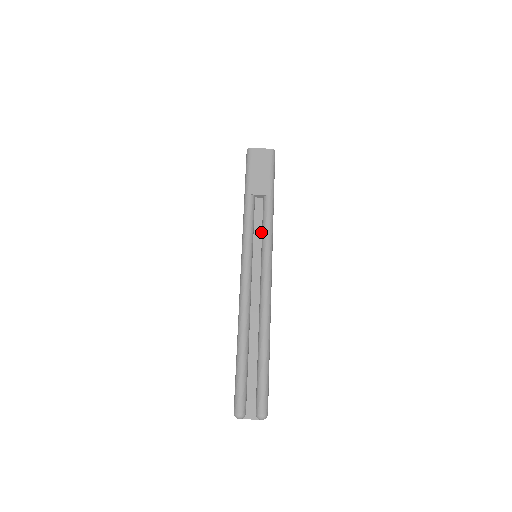
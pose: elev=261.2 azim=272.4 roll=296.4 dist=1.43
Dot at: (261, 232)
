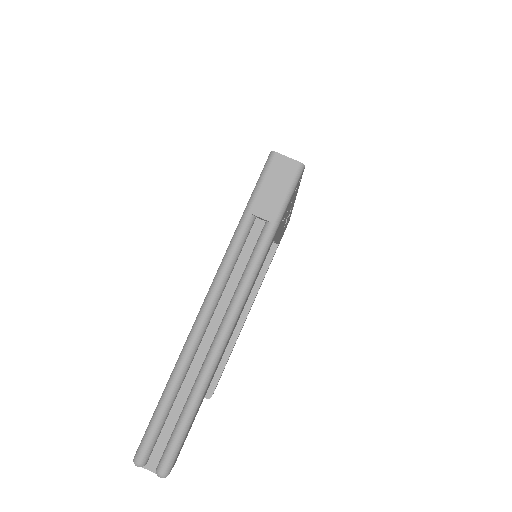
Dot at: (246, 264)
